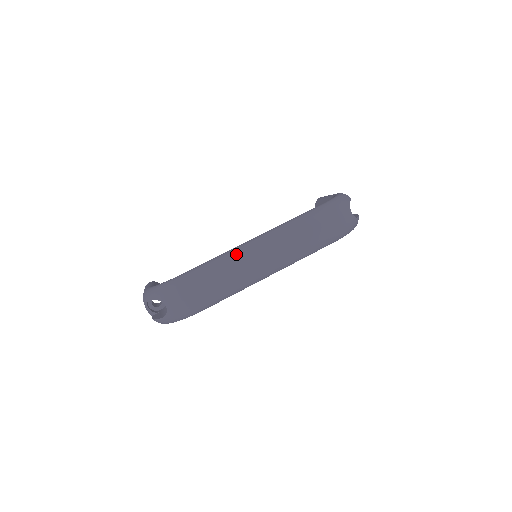
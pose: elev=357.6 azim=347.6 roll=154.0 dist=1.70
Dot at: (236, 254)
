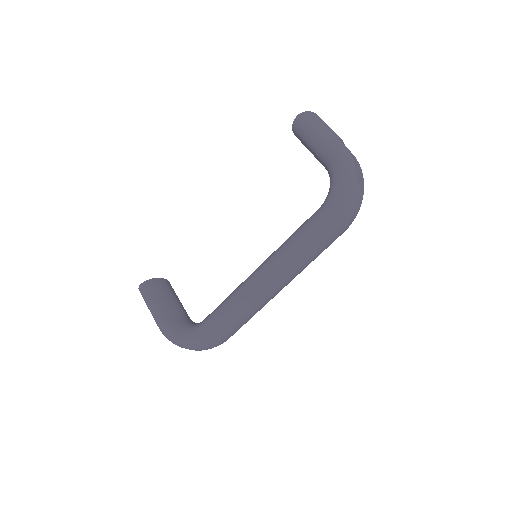
Dot at: (250, 301)
